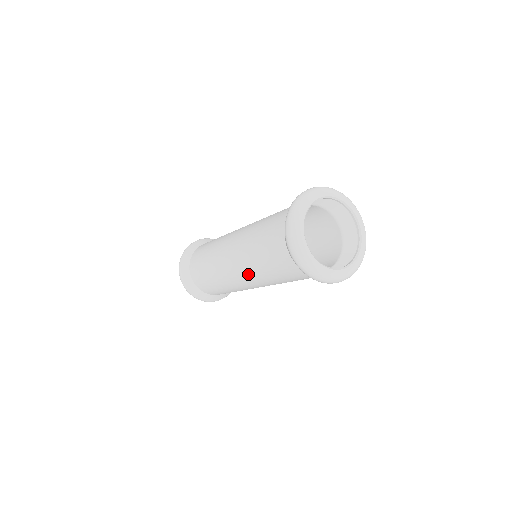
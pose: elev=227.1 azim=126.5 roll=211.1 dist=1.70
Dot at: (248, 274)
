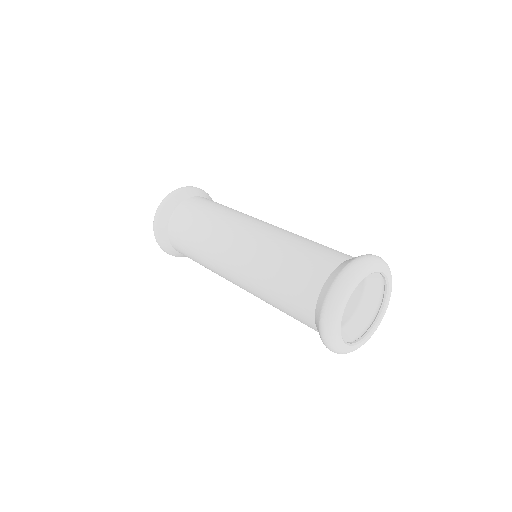
Dot at: (247, 280)
